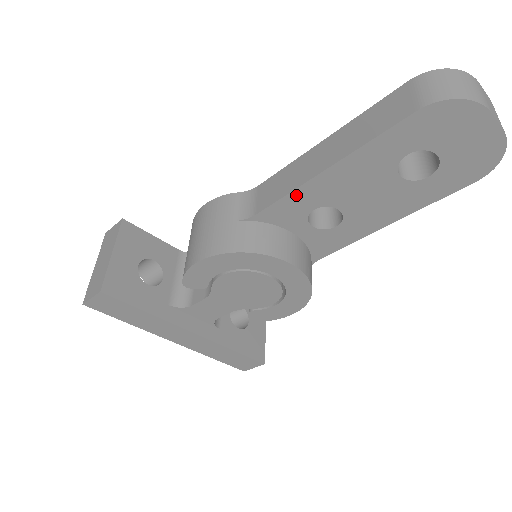
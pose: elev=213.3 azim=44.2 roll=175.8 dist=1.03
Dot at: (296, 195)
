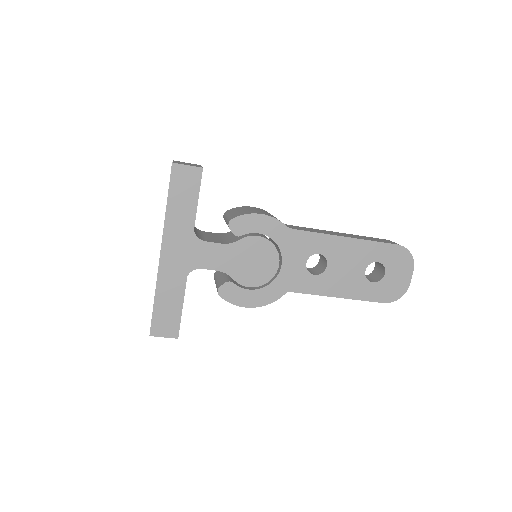
Dot at: (322, 237)
